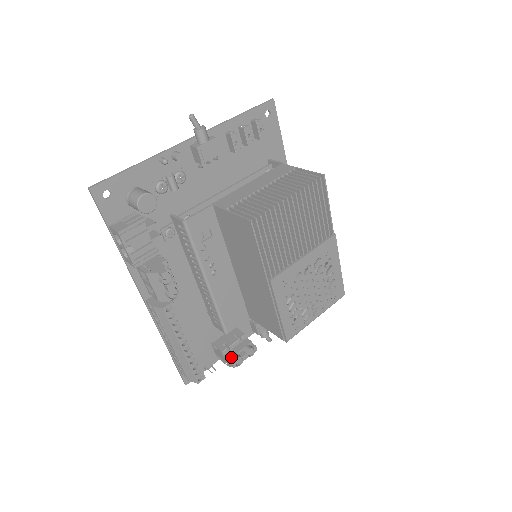
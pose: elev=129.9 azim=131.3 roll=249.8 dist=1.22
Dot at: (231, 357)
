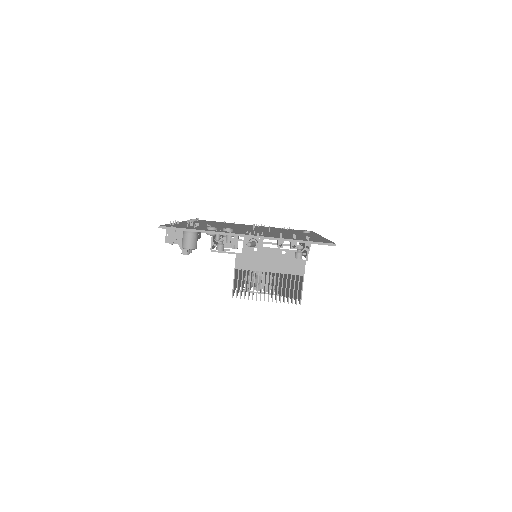
Dot at: occluded
